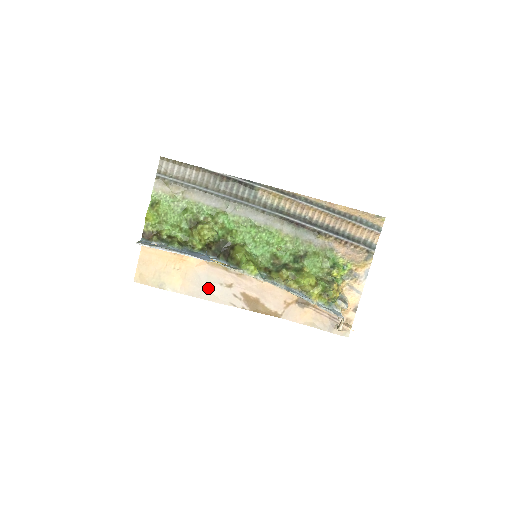
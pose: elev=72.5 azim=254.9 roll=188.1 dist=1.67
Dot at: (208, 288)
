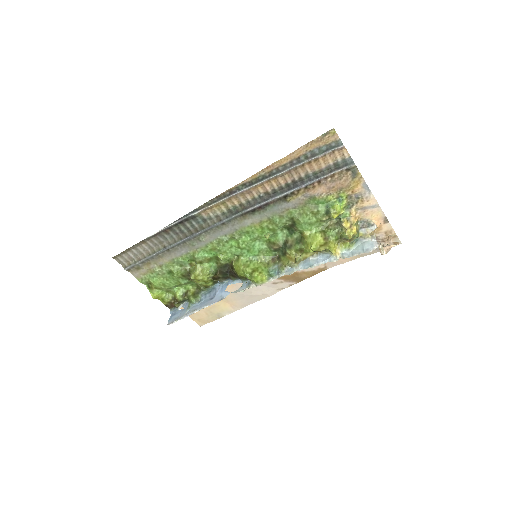
Dot at: (250, 294)
